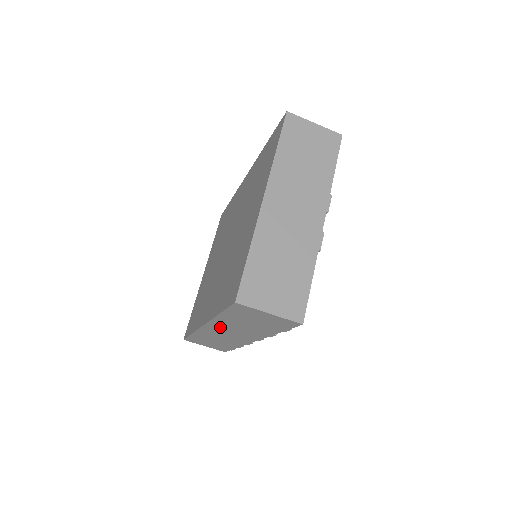
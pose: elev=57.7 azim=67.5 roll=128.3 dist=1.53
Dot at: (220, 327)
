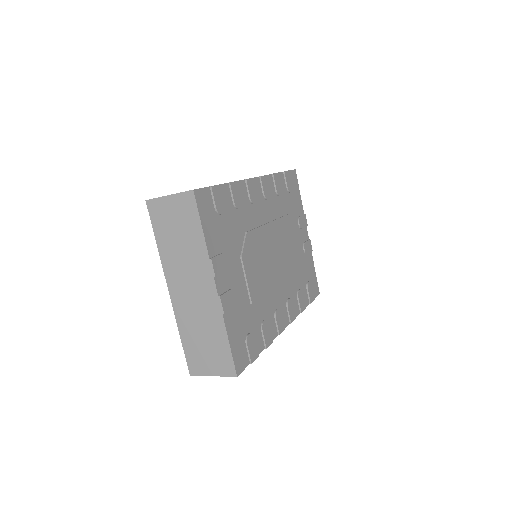
Dot at: occluded
